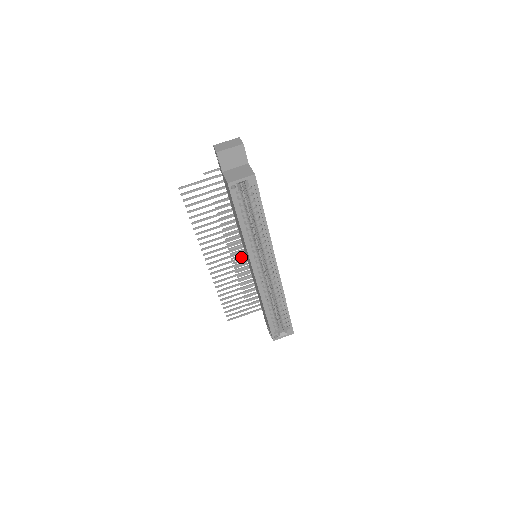
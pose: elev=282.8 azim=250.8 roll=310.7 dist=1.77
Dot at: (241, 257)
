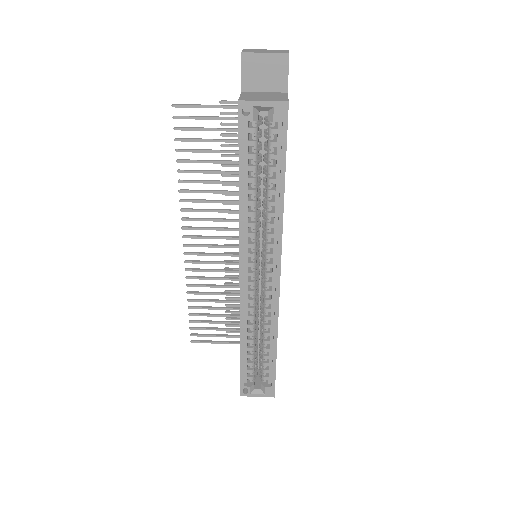
Dot at: (236, 253)
